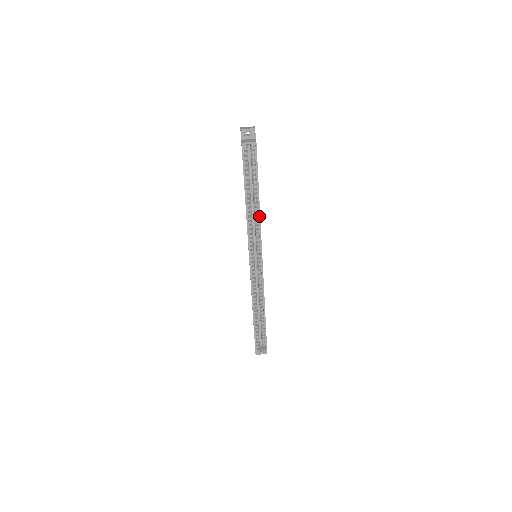
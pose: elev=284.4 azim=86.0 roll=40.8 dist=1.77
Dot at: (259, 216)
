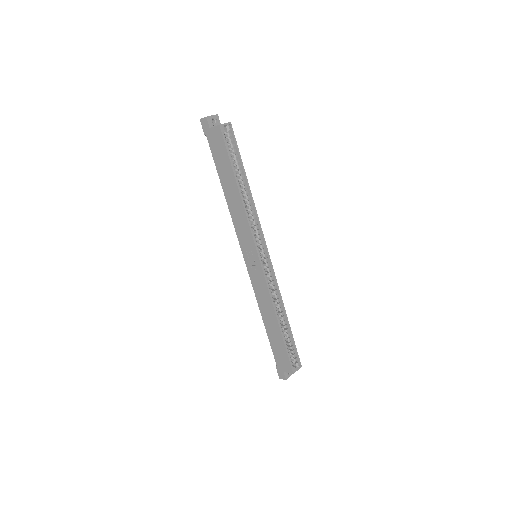
Dot at: (253, 203)
